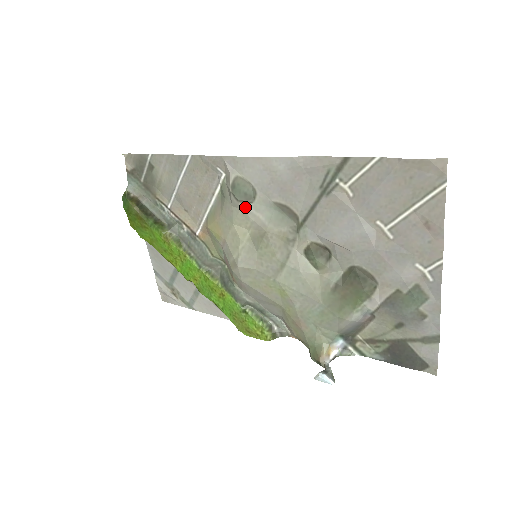
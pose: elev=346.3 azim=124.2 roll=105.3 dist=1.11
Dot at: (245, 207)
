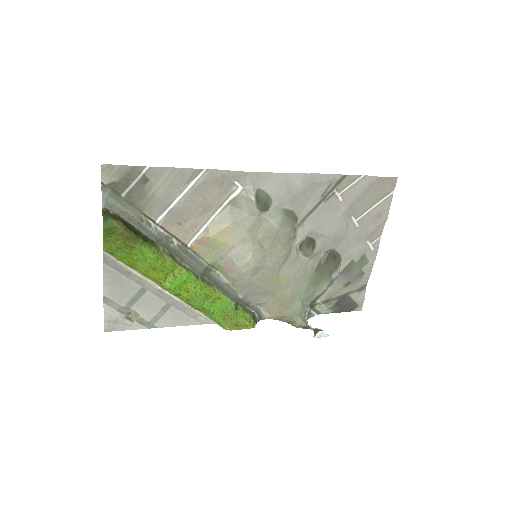
Dot at: (261, 215)
